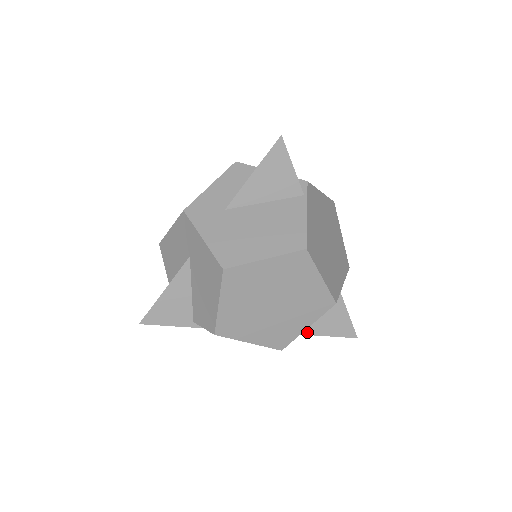
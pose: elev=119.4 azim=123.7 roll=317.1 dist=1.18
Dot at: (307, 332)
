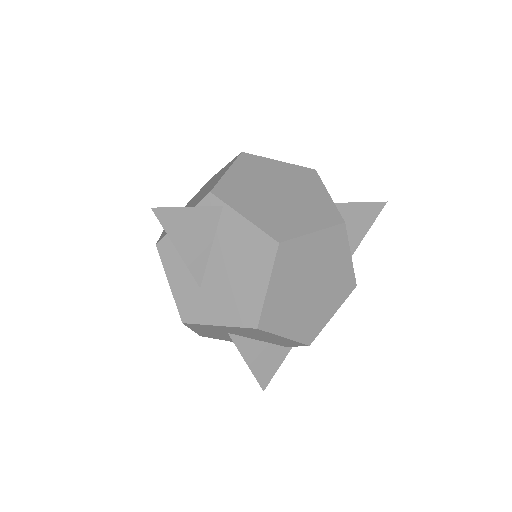
Dot at: (353, 249)
